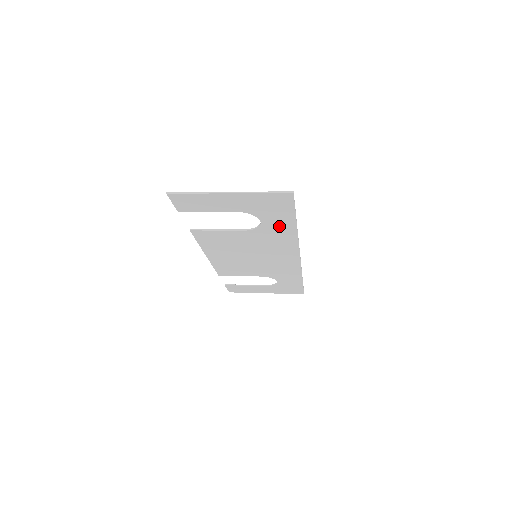
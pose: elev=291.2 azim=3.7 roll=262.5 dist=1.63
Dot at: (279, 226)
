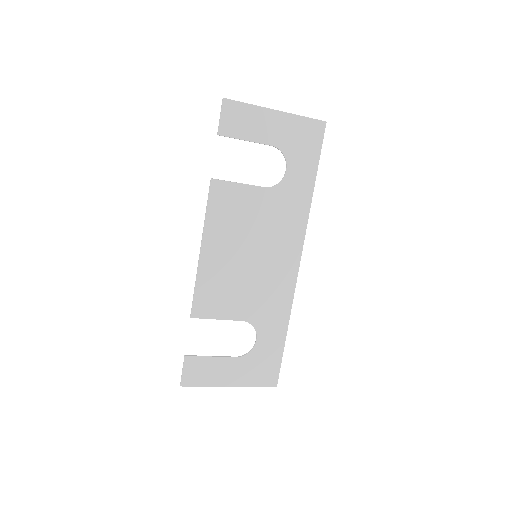
Dot at: (299, 183)
